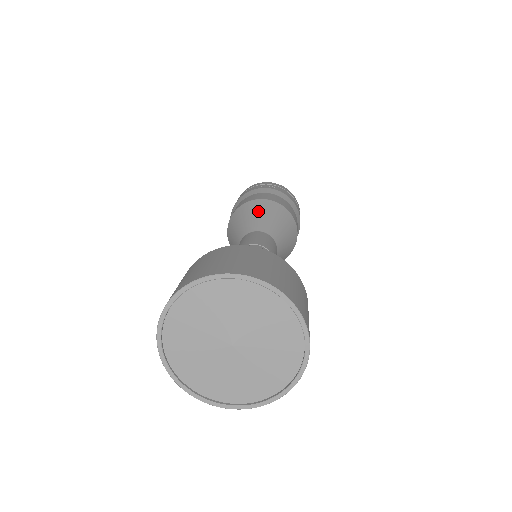
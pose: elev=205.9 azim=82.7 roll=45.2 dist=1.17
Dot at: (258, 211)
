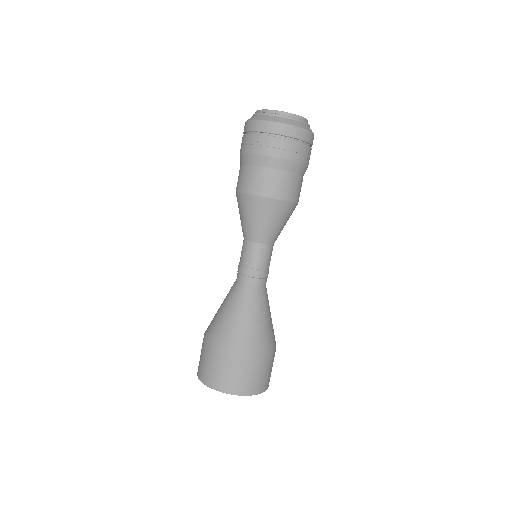
Dot at: (245, 213)
